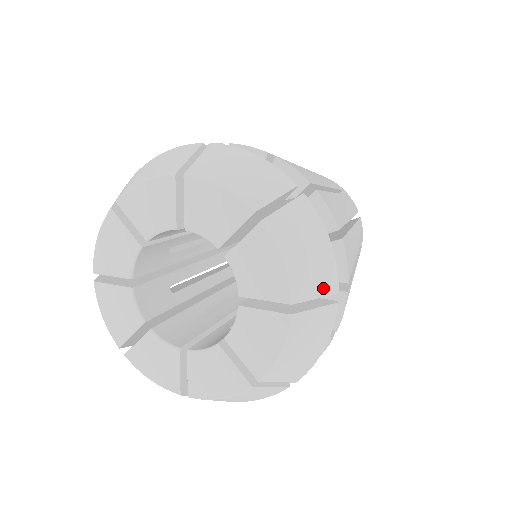
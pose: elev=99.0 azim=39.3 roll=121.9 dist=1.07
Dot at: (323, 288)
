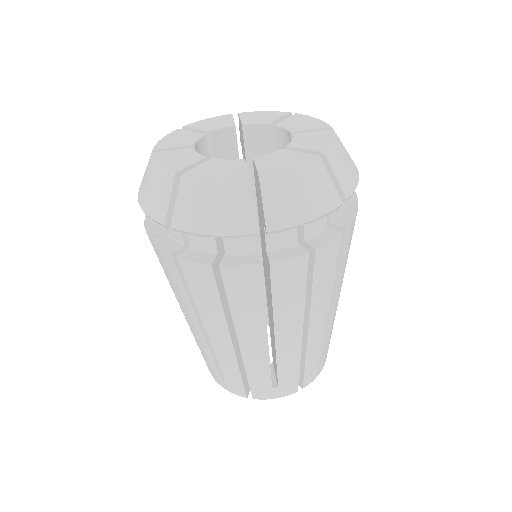
Dot at: occluded
